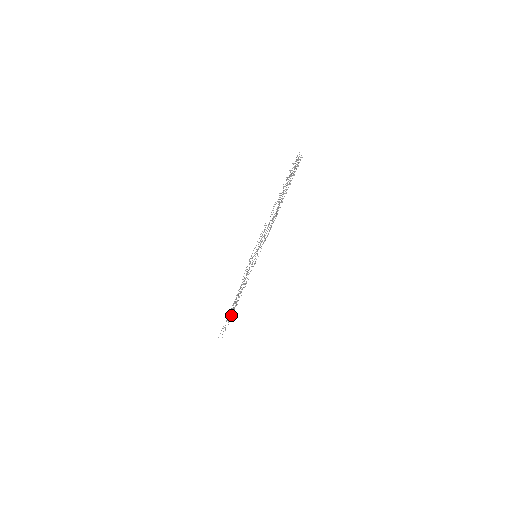
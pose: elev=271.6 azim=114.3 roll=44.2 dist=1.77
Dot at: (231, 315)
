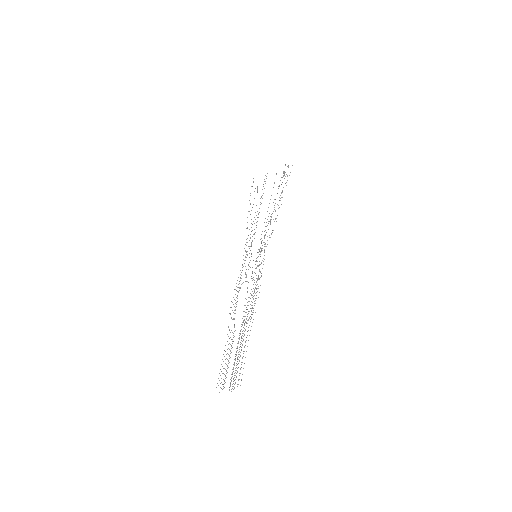
Dot at: occluded
